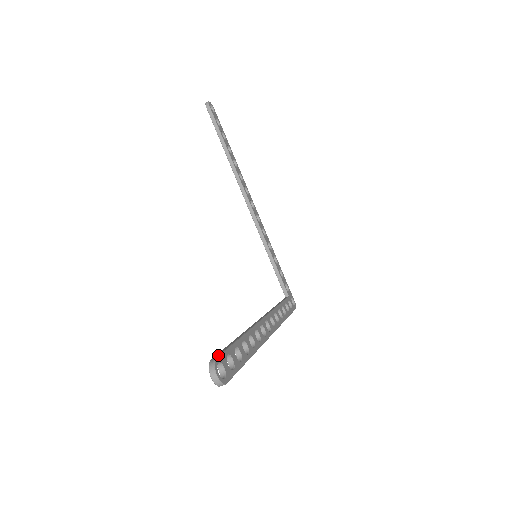
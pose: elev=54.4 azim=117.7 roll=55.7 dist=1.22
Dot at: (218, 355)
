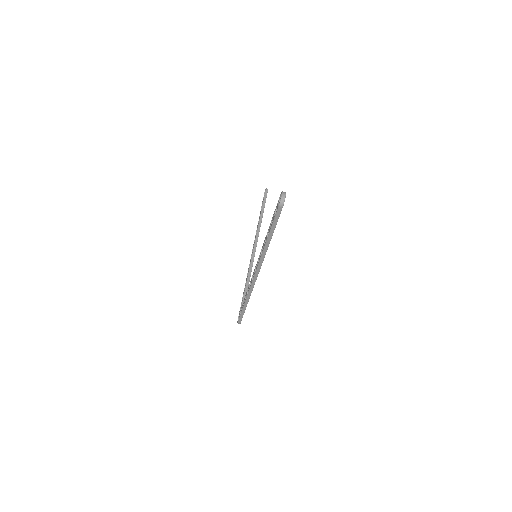
Dot at: occluded
